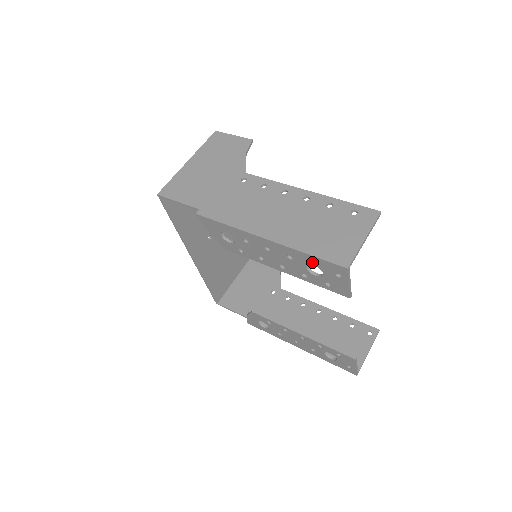
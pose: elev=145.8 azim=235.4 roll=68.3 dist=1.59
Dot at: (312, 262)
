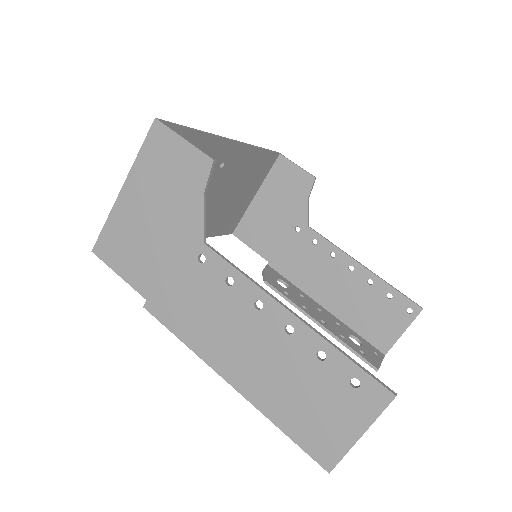
Dot at: occluded
